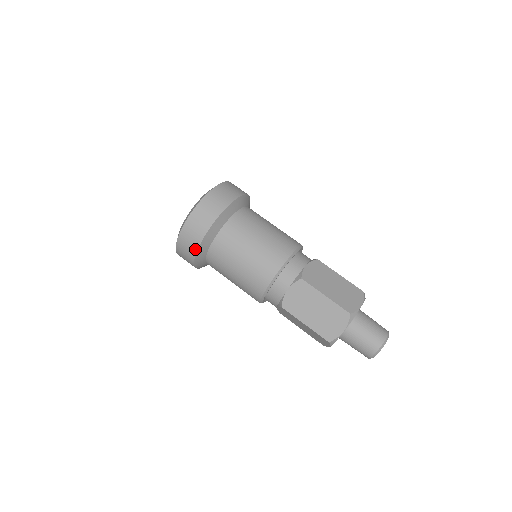
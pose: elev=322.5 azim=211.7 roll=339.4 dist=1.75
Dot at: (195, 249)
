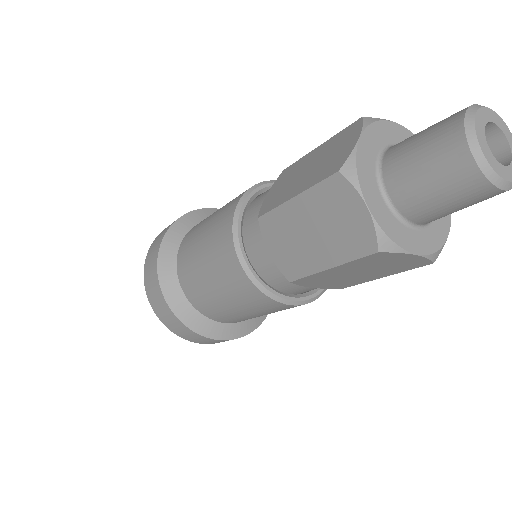
Dot at: (156, 255)
